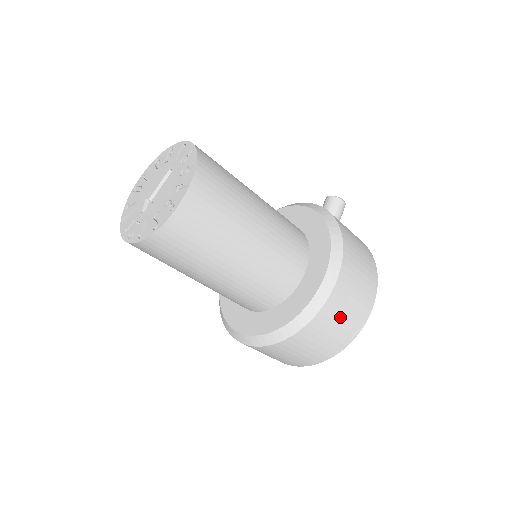
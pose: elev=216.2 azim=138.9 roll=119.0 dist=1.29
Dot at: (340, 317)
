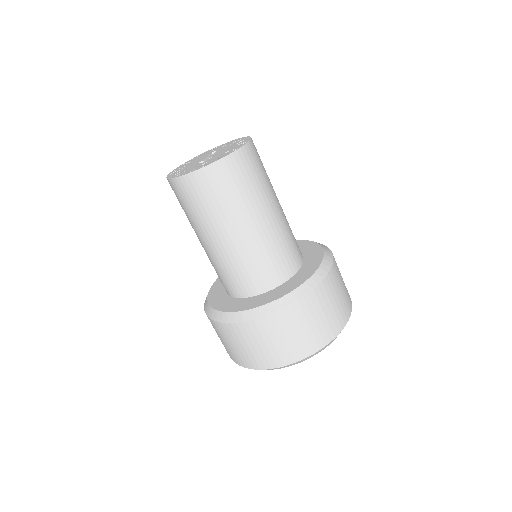
Dot at: (341, 281)
